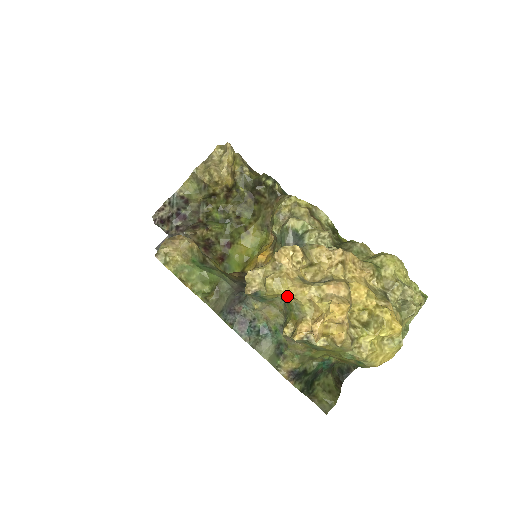
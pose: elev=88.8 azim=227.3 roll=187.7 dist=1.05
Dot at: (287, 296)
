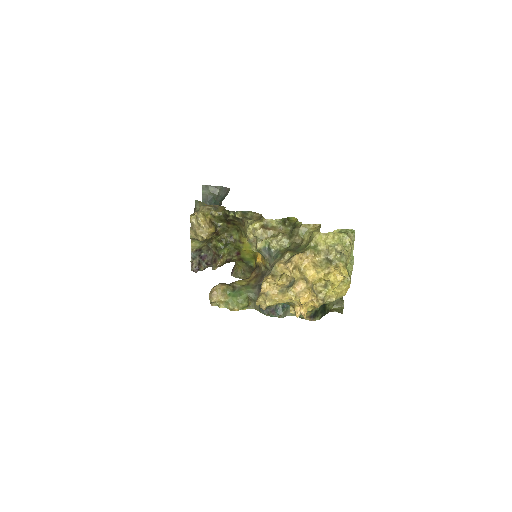
Dot at: (280, 302)
